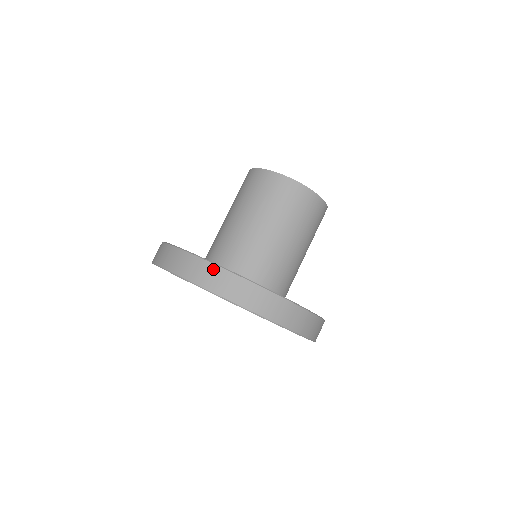
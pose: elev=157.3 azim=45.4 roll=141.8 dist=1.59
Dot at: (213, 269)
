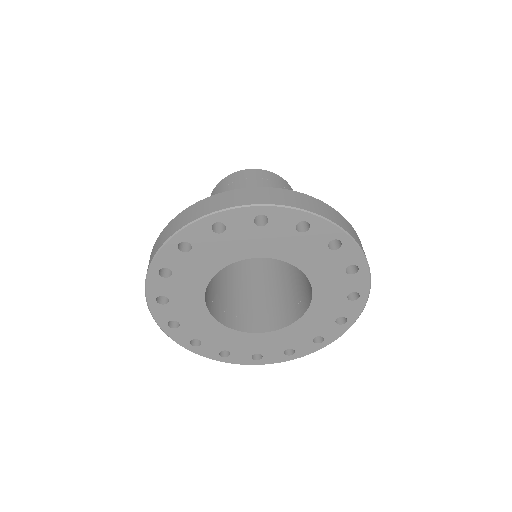
Dot at: (309, 198)
